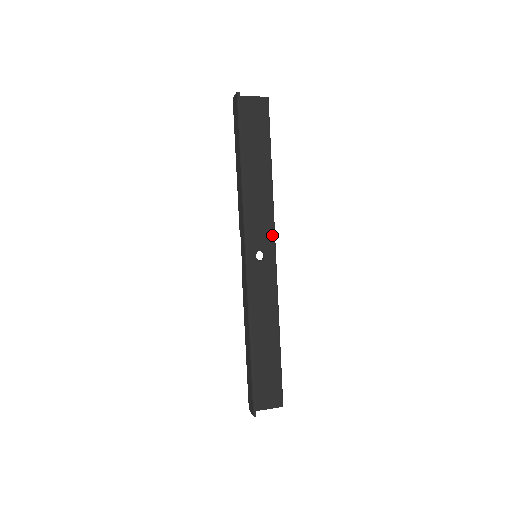
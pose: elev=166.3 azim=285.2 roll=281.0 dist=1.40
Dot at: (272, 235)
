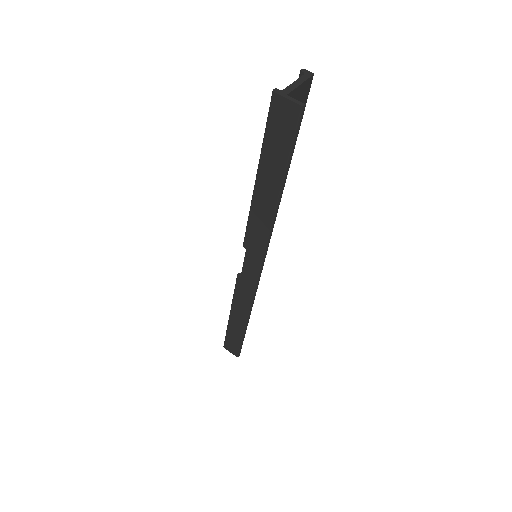
Dot at: occluded
